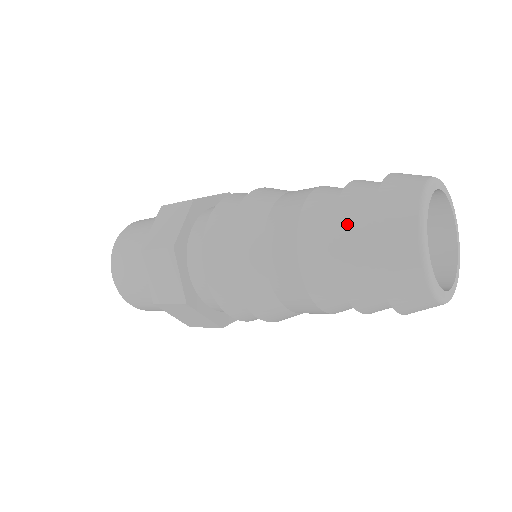
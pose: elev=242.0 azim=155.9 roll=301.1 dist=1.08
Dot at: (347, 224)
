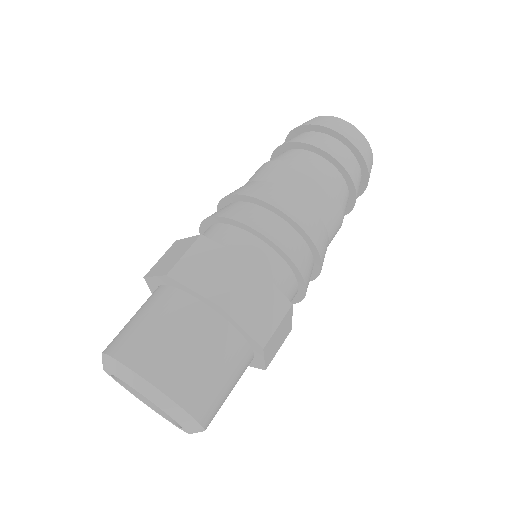
Dot at: (297, 138)
